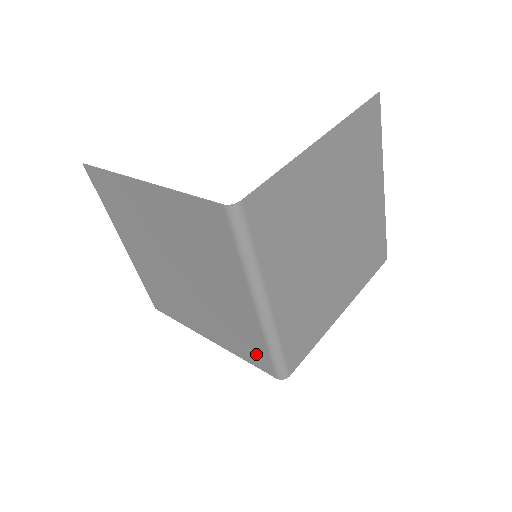
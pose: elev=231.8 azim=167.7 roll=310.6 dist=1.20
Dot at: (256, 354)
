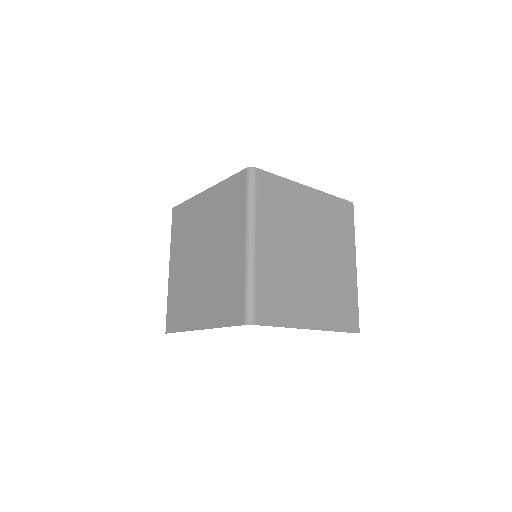
Dot at: (234, 305)
